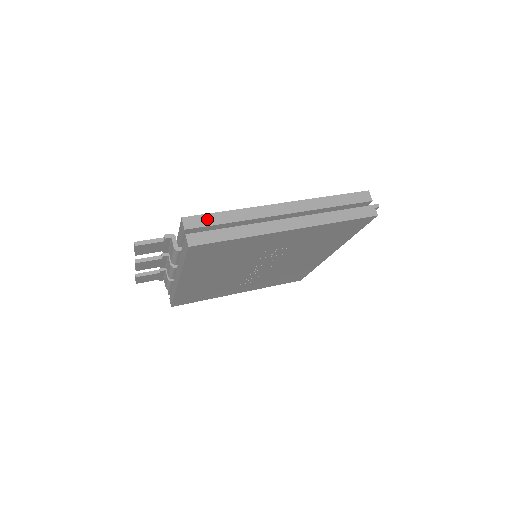
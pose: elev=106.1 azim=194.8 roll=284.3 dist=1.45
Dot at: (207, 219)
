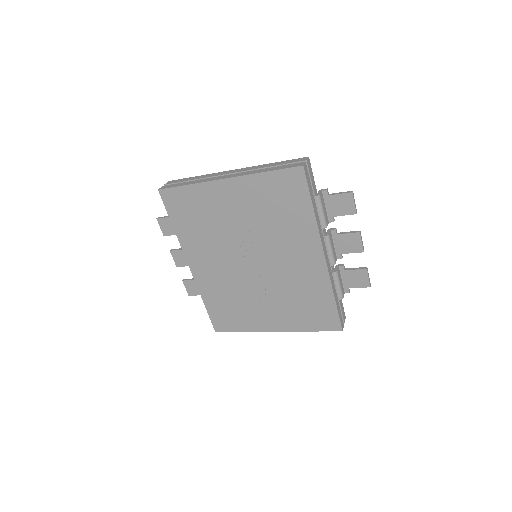
Dot at: (181, 180)
